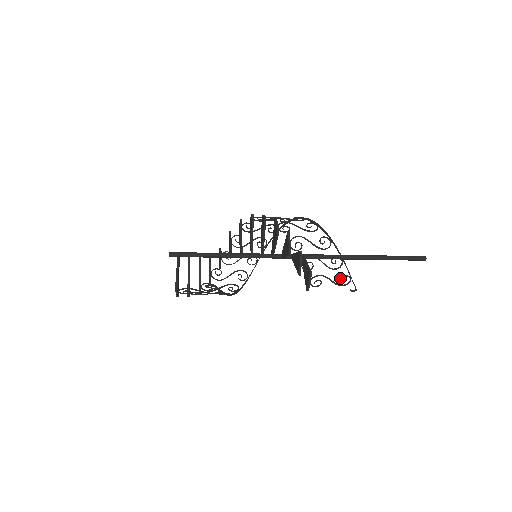
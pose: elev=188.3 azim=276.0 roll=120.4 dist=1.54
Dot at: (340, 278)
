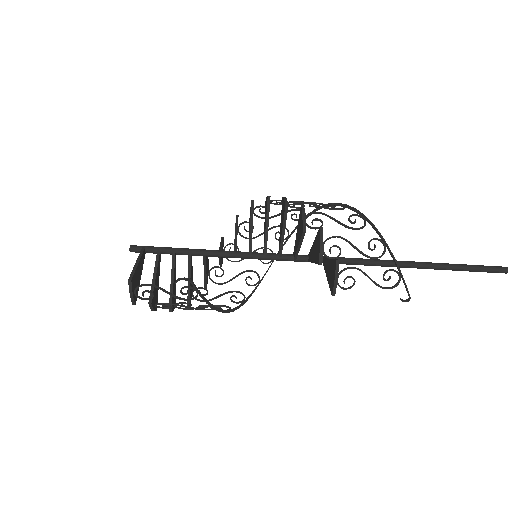
Dot at: (383, 274)
